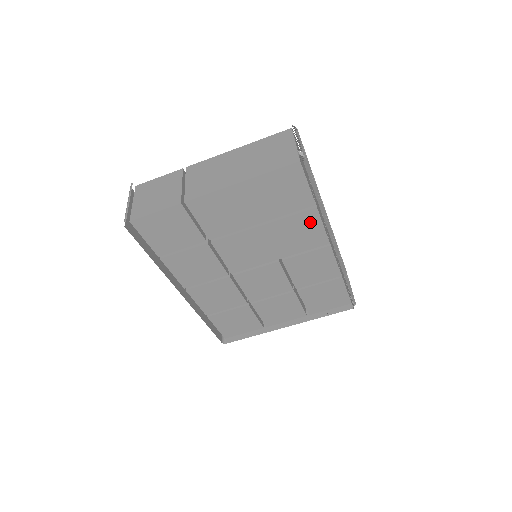
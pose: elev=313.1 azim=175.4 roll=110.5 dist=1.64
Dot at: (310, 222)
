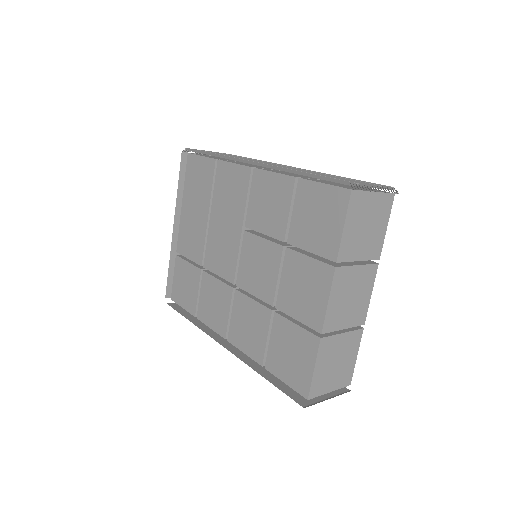
Dot at: (226, 173)
